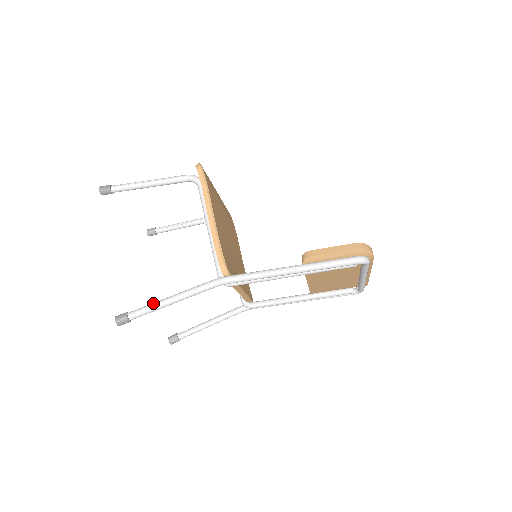
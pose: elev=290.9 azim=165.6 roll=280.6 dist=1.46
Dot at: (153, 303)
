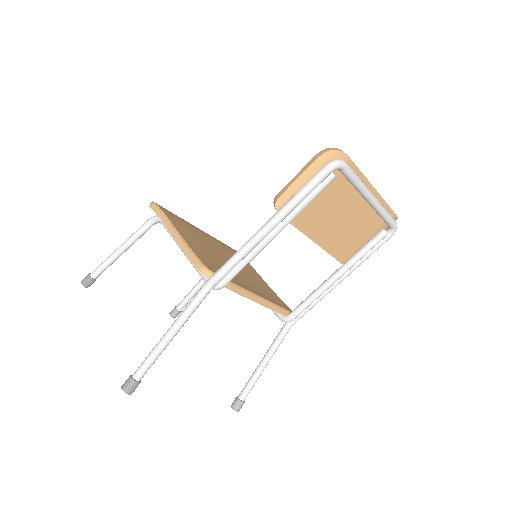
Dot at: (152, 349)
